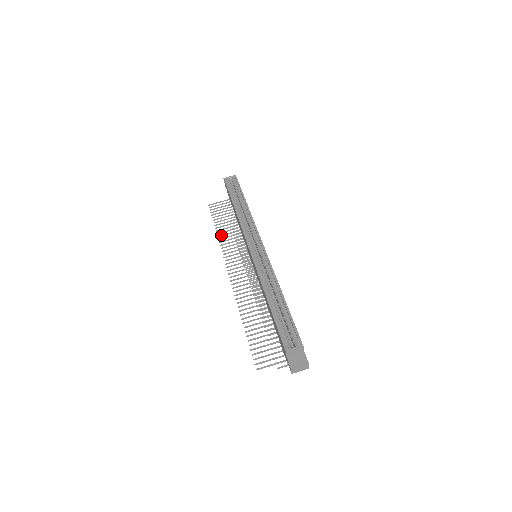
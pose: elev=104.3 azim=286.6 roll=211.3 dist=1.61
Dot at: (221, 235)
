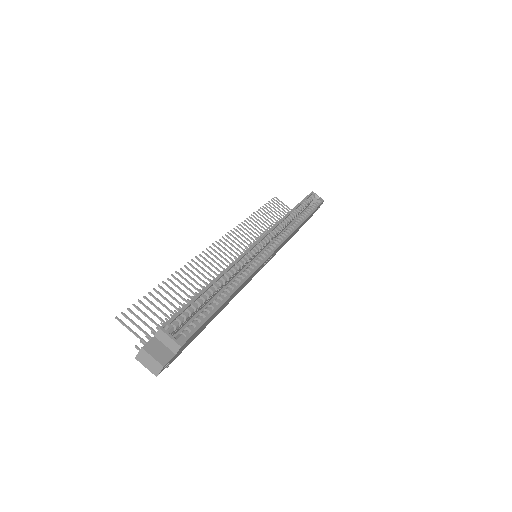
Dot at: occluded
